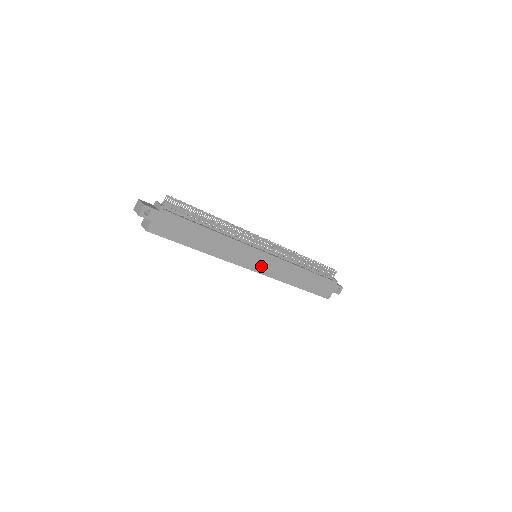
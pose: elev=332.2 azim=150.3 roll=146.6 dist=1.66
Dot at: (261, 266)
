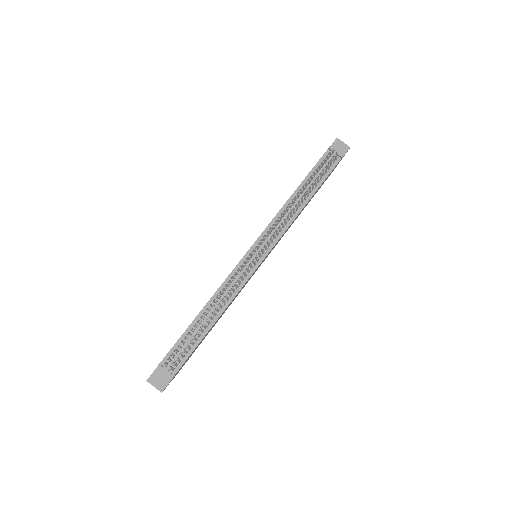
Dot at: (266, 257)
